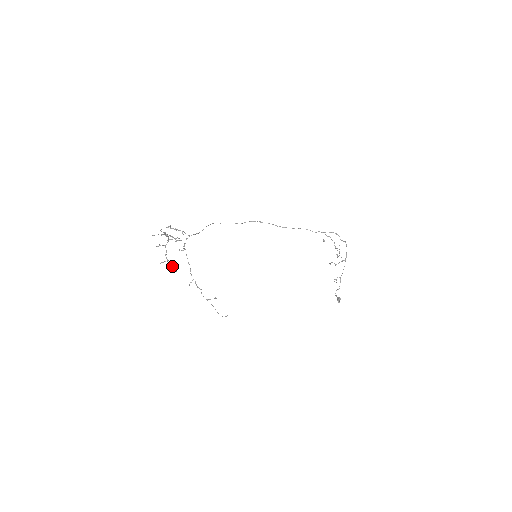
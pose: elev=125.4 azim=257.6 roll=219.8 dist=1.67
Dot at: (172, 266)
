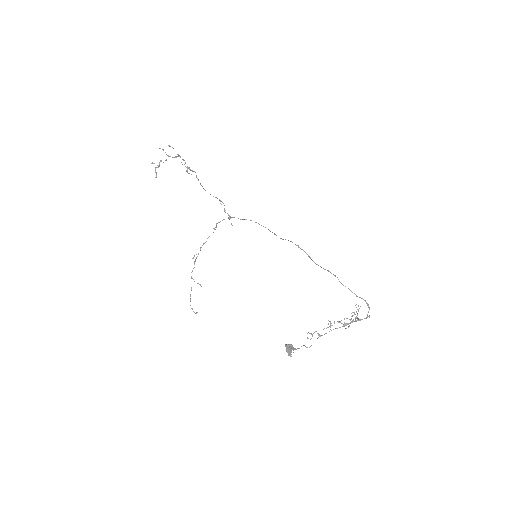
Dot at: (155, 169)
